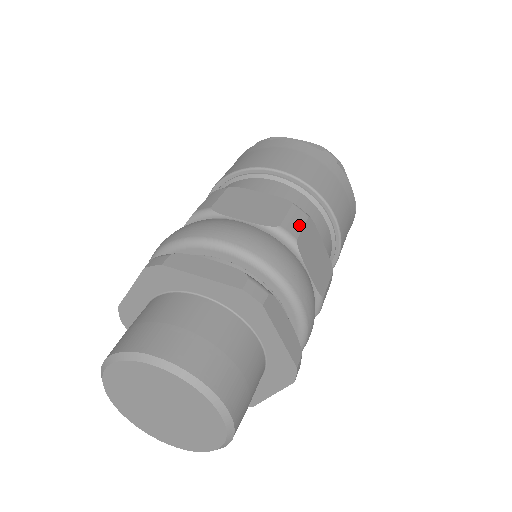
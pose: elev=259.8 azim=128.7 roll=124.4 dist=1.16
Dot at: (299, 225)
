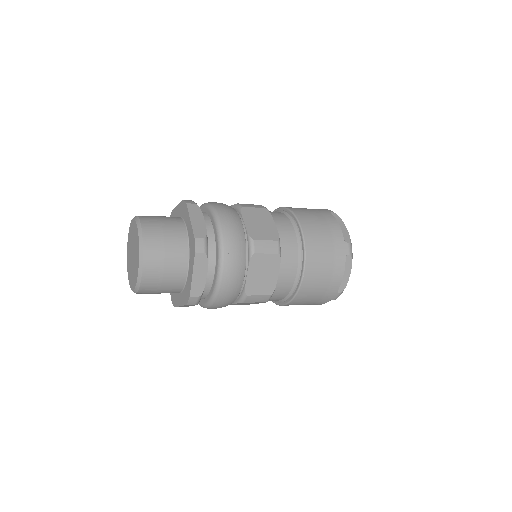
Dot at: (266, 250)
